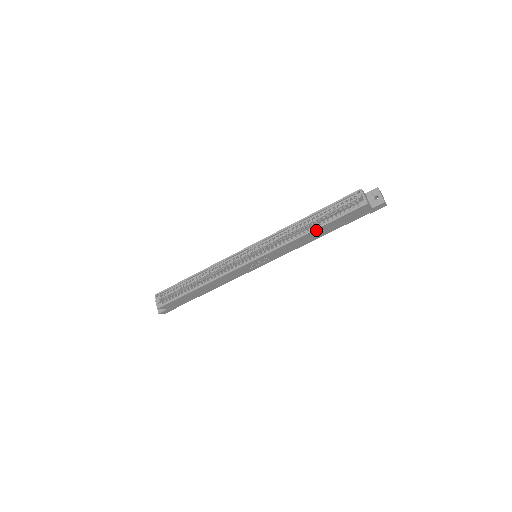
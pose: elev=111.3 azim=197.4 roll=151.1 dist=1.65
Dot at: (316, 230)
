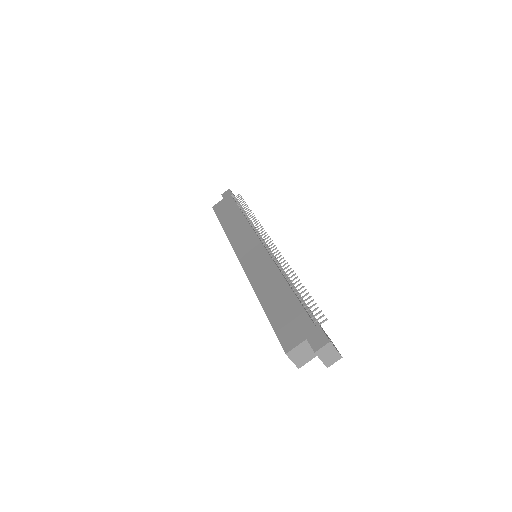
Dot at: occluded
